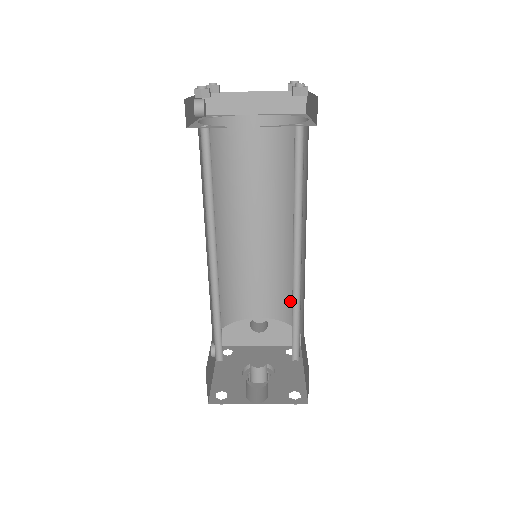
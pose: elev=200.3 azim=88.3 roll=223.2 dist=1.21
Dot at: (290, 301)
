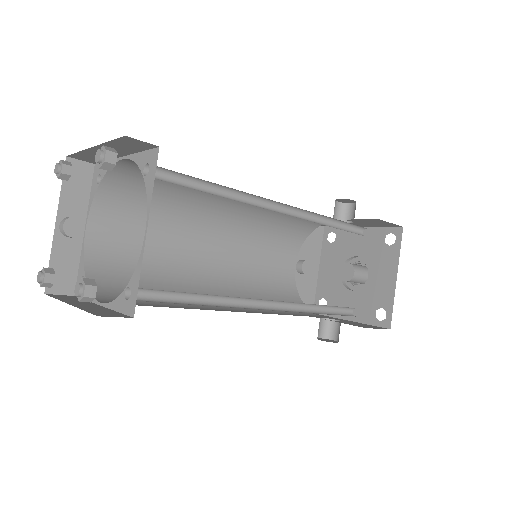
Dot at: occluded
